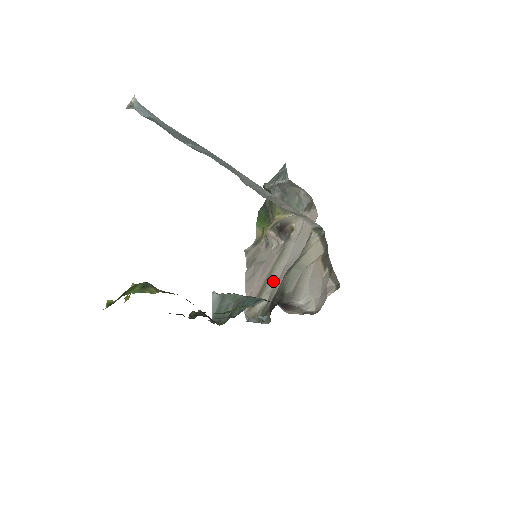
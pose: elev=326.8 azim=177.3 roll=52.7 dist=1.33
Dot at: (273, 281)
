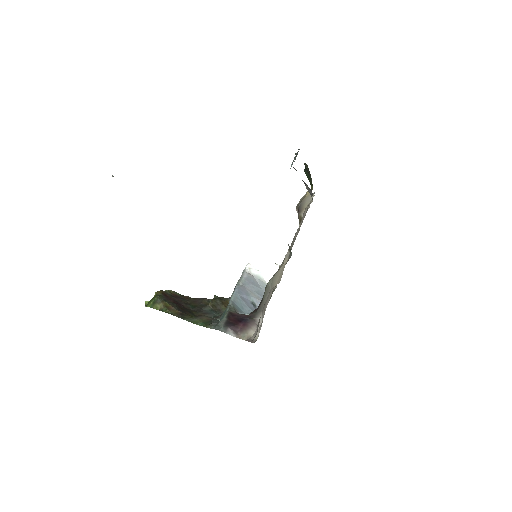
Dot at: occluded
